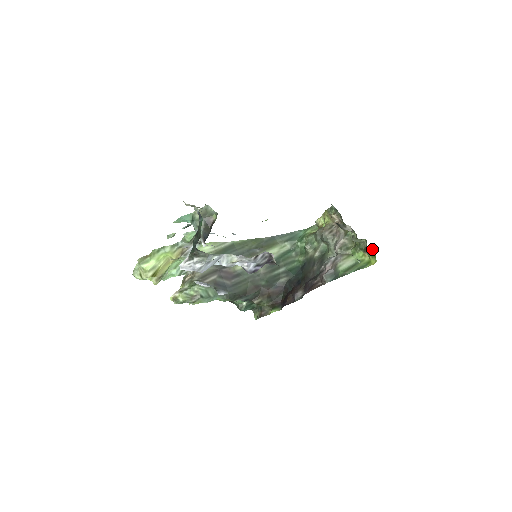
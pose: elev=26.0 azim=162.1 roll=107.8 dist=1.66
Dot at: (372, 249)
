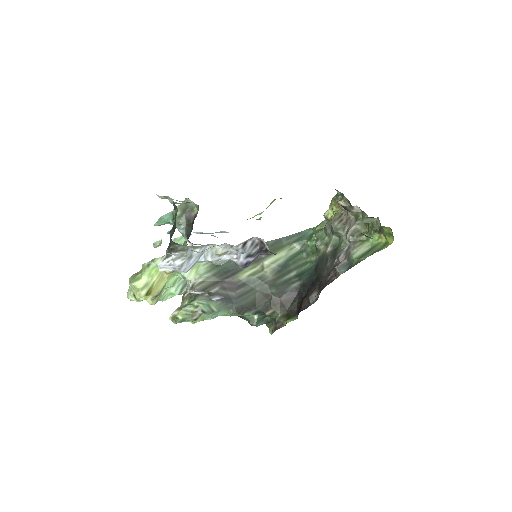
Dot at: occluded
